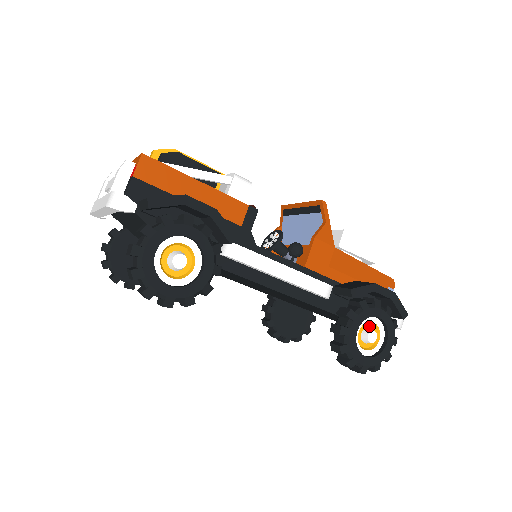
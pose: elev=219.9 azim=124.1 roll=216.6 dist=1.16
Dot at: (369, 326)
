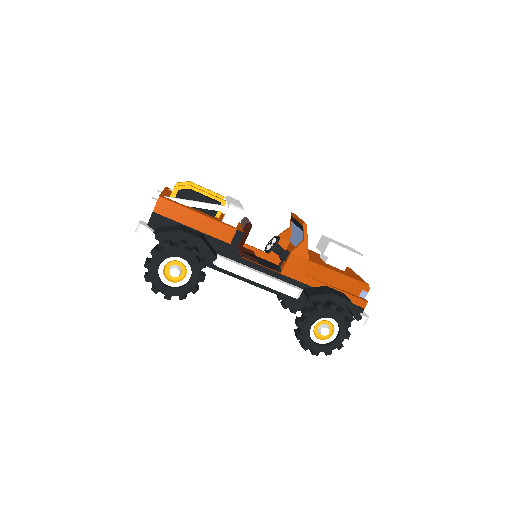
Dot at: (326, 323)
